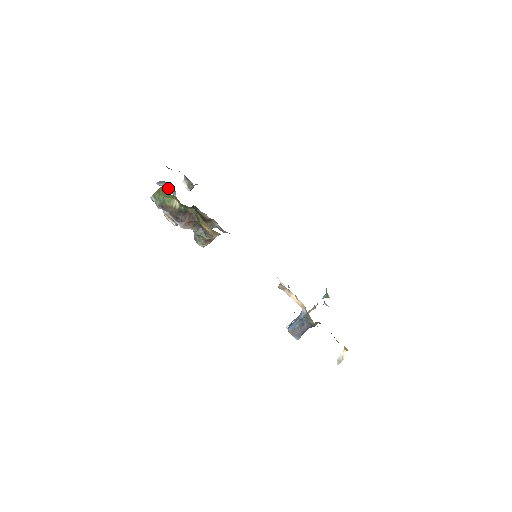
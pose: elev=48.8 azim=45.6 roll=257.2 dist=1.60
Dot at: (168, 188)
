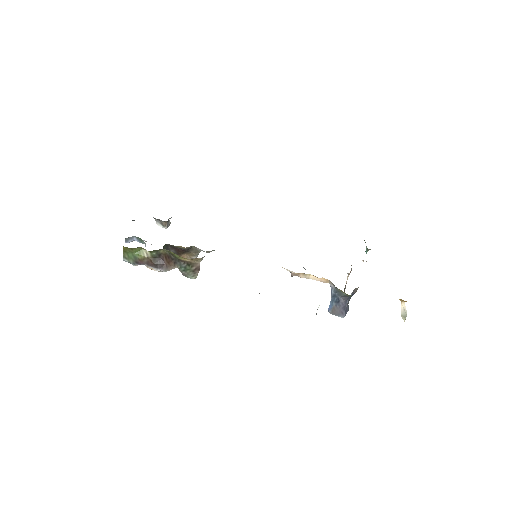
Dot at: (137, 241)
